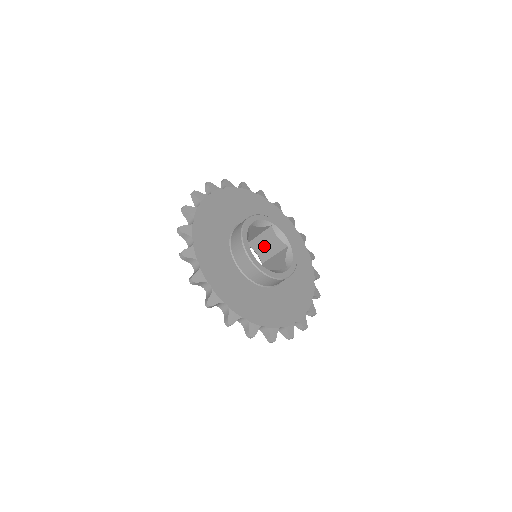
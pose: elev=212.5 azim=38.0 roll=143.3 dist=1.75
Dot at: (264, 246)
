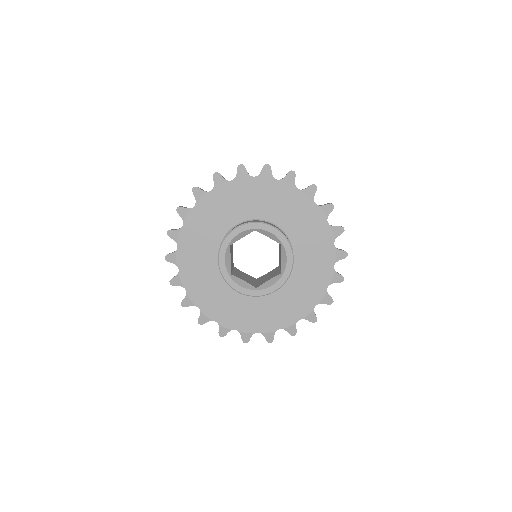
Dot at: occluded
